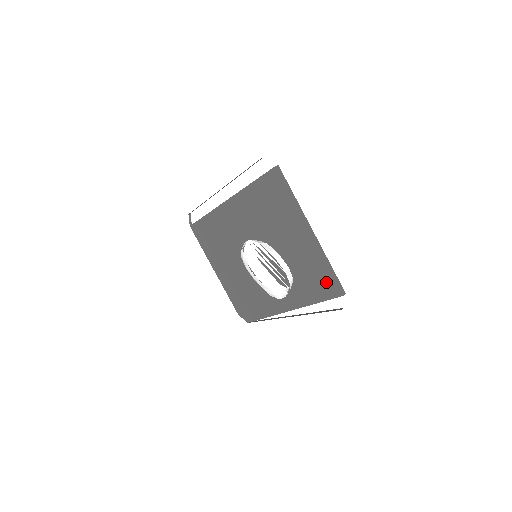
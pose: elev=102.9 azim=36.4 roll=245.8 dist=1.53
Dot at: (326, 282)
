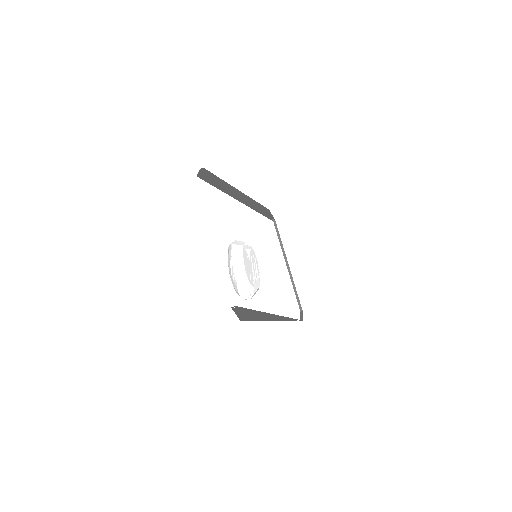
Dot at: occluded
